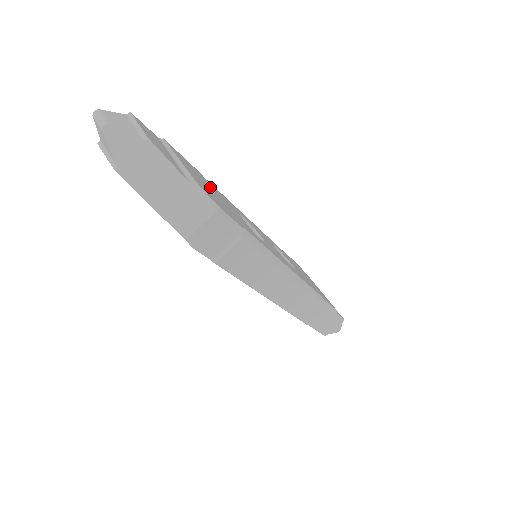
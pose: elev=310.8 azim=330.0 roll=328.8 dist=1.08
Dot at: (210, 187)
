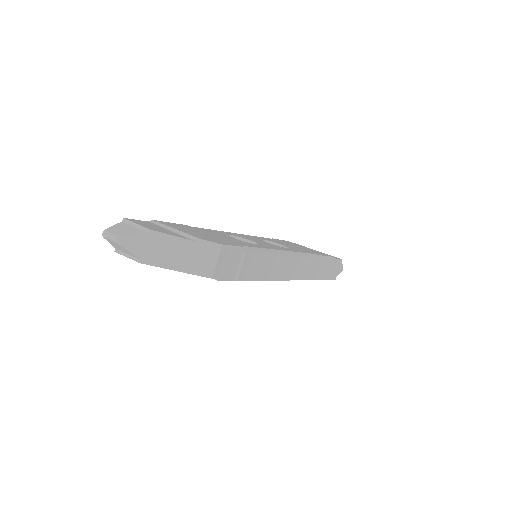
Dot at: (201, 232)
